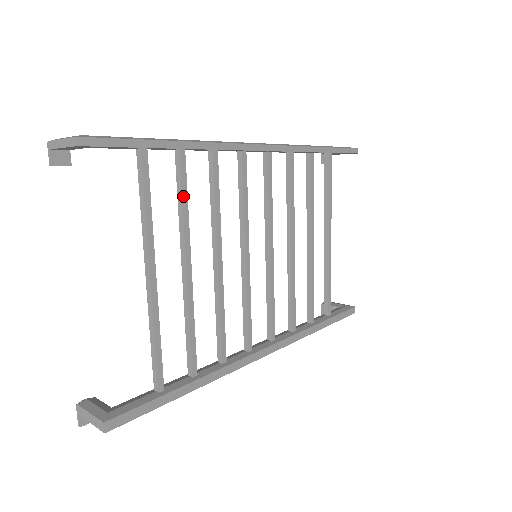
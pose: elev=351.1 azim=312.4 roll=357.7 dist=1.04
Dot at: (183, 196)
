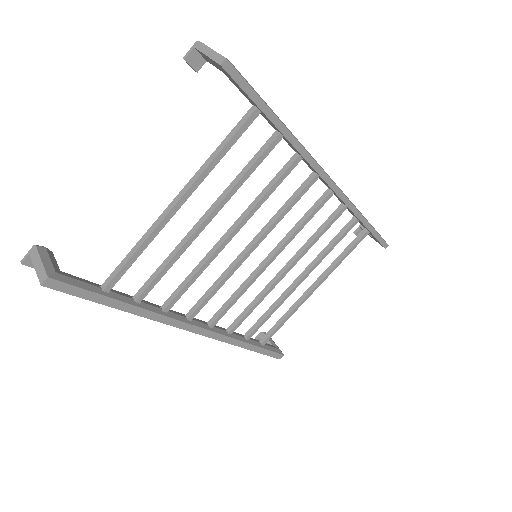
Dot at: (252, 168)
